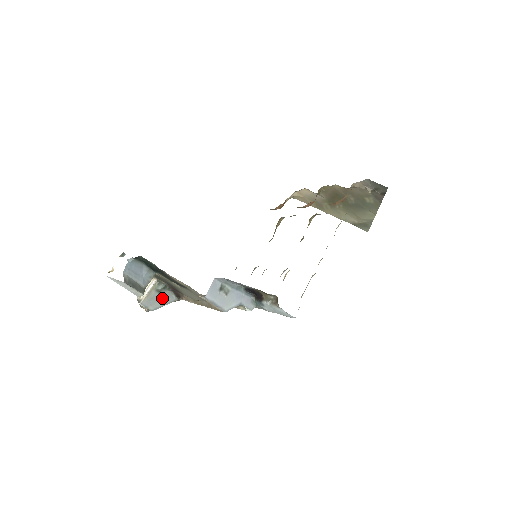
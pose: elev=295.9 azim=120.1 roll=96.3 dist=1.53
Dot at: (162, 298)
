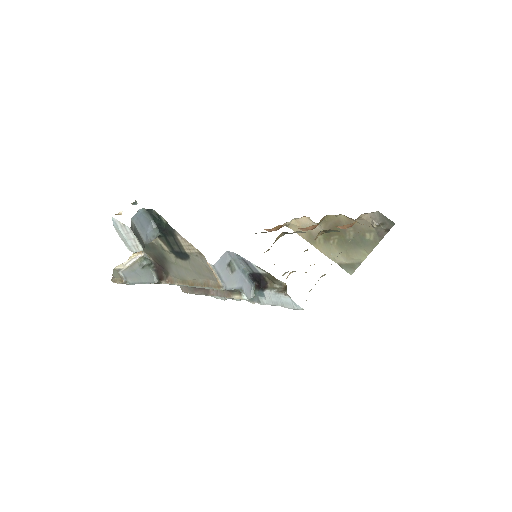
Dot at: (143, 275)
